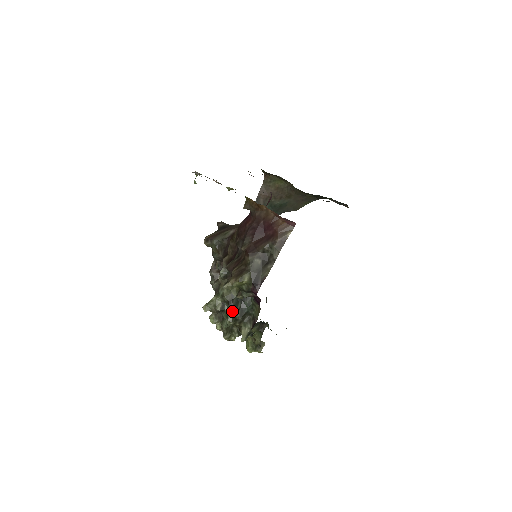
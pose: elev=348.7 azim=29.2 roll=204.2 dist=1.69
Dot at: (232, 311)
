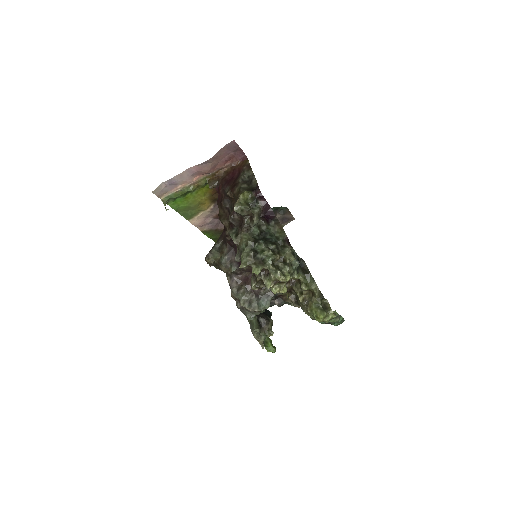
Dot at: (262, 243)
